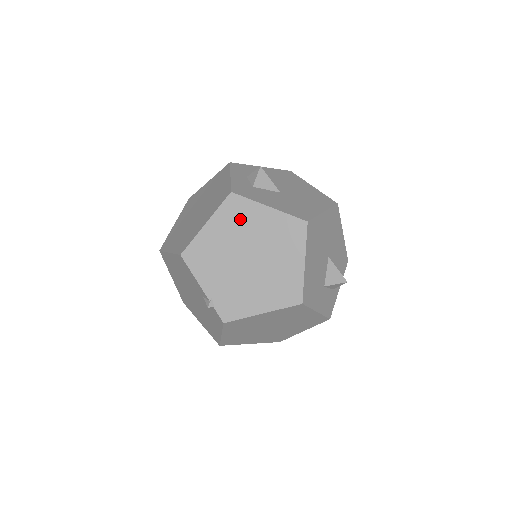
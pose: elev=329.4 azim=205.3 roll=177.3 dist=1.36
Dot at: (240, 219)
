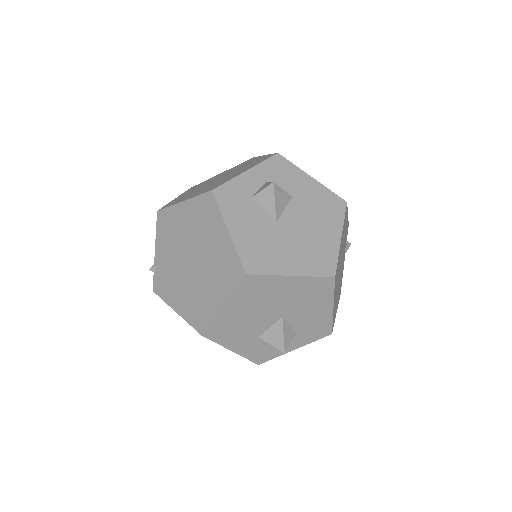
Dot at: (204, 221)
